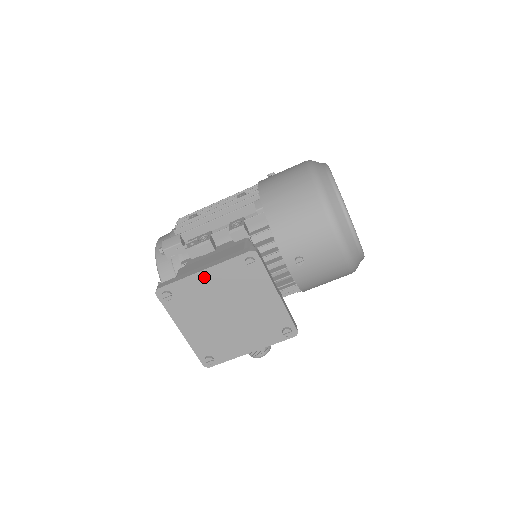
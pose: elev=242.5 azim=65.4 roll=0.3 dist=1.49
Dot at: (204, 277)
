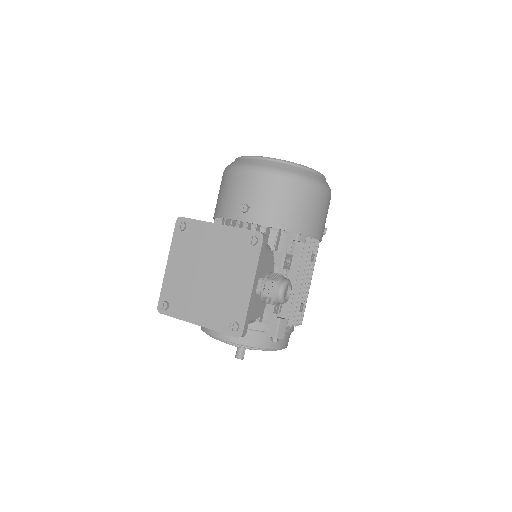
Dot at: (171, 268)
